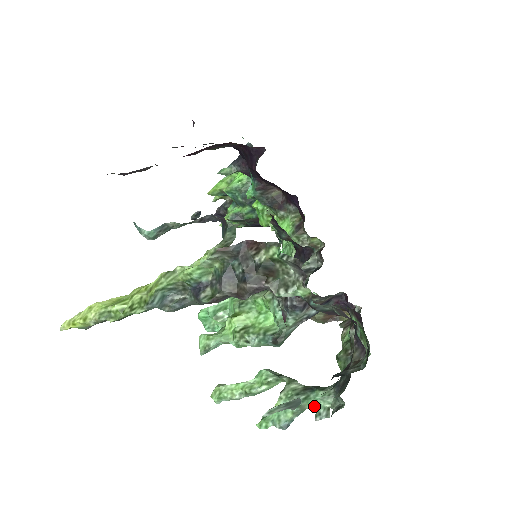
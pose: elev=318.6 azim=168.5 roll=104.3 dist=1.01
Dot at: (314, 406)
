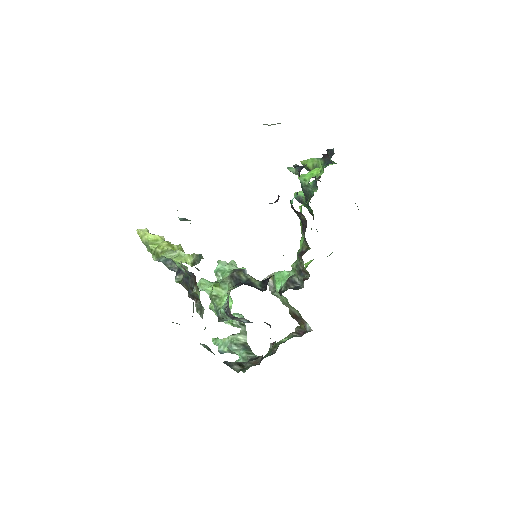
Dot at: (239, 357)
